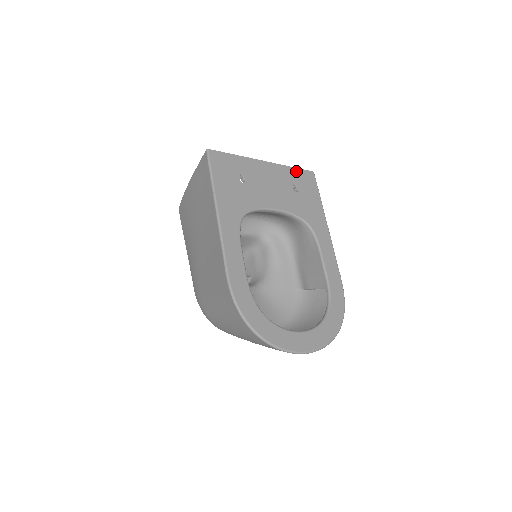
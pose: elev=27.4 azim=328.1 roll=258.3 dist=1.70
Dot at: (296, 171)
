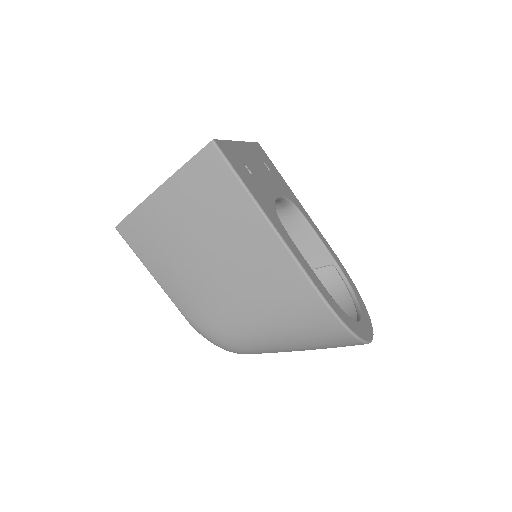
Dot at: (254, 146)
